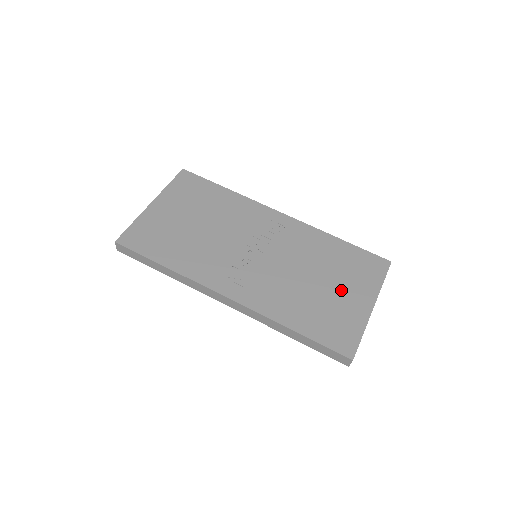
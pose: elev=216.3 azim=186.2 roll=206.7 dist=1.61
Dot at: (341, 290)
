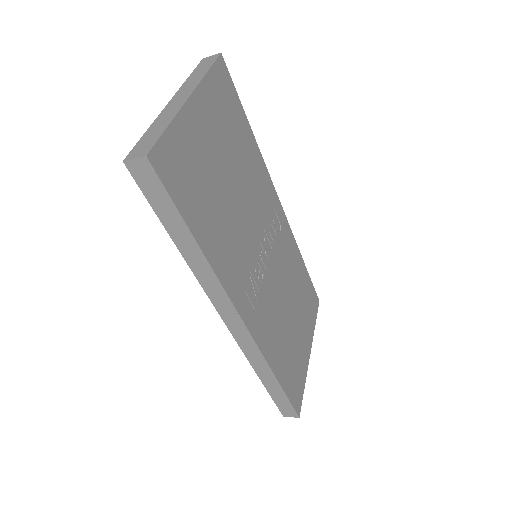
Dot at: (300, 329)
